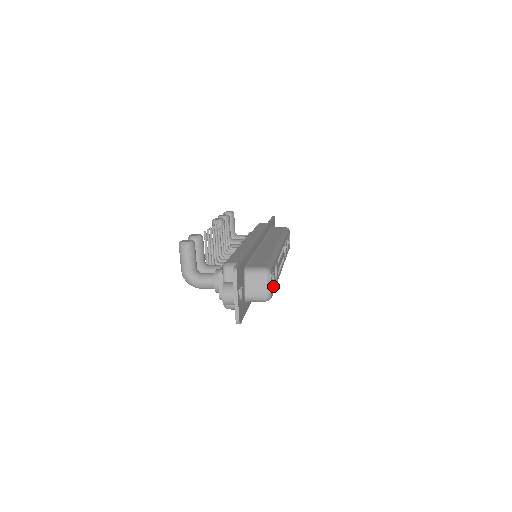
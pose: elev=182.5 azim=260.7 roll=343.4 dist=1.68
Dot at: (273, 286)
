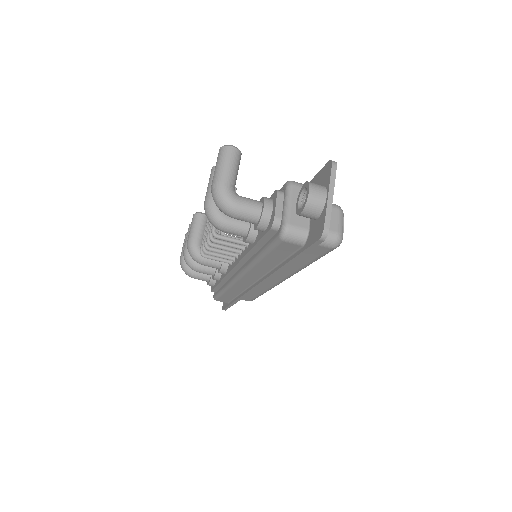
Dot at: occluded
